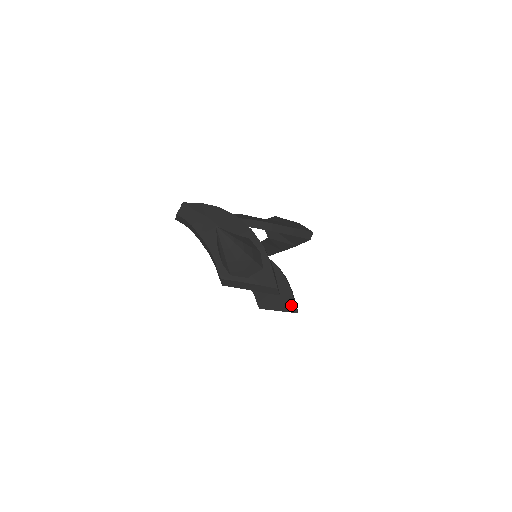
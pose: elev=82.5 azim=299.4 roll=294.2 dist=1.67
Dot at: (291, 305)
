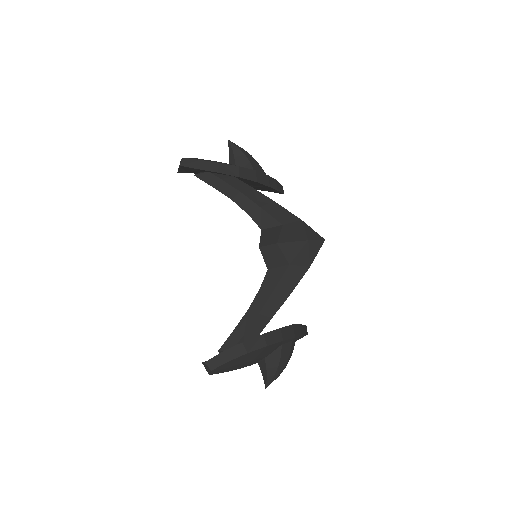
Dot at: (277, 192)
